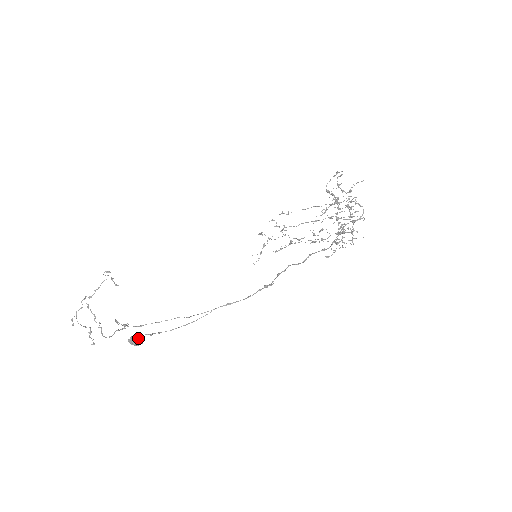
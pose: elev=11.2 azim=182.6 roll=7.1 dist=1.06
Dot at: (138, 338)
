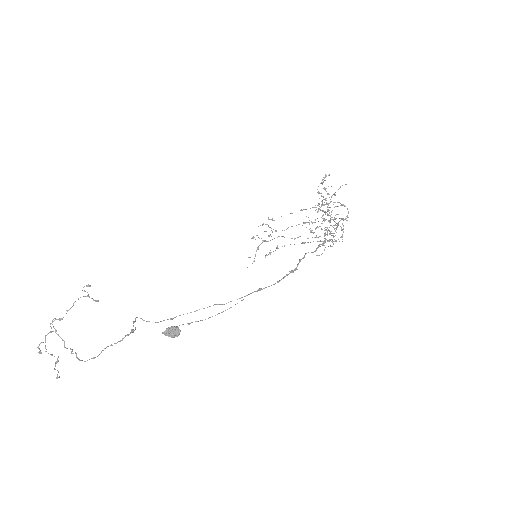
Dot at: (176, 328)
